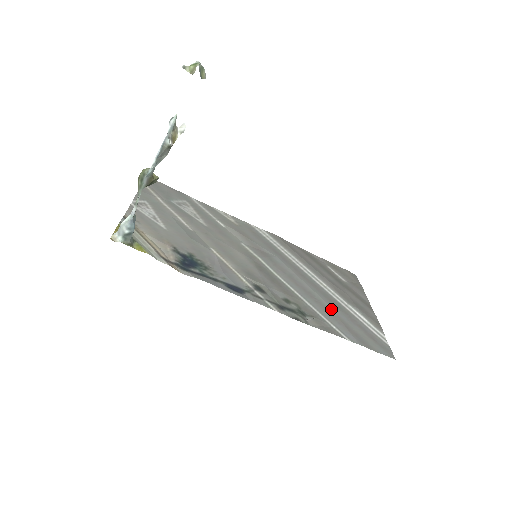
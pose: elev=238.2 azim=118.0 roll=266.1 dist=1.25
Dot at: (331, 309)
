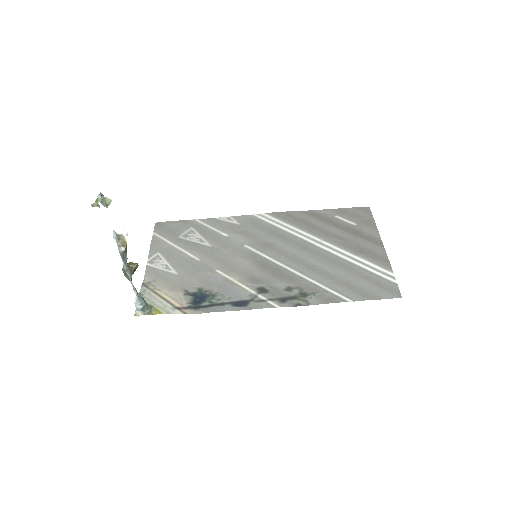
Dot at: (334, 274)
